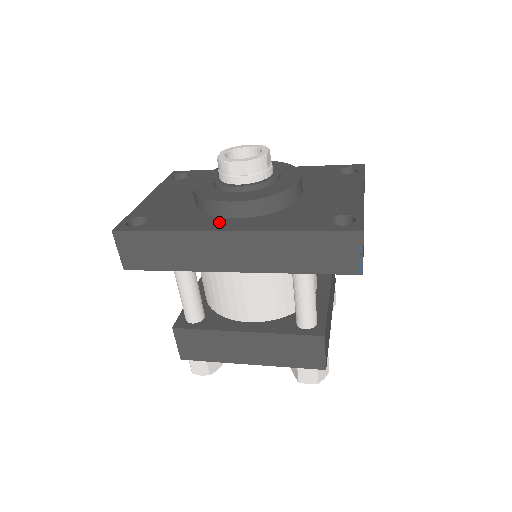
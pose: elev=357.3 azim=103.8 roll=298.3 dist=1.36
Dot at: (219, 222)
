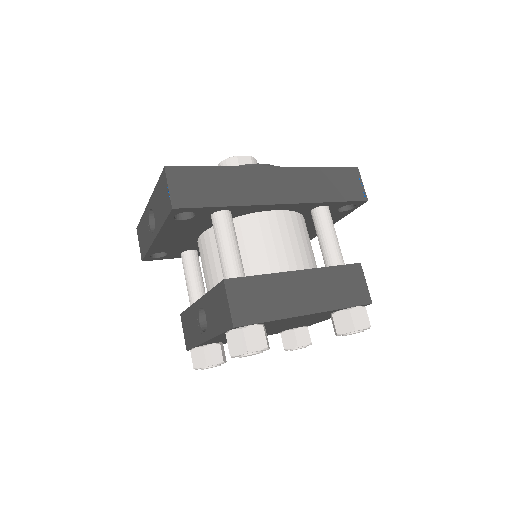
Dot at: occluded
